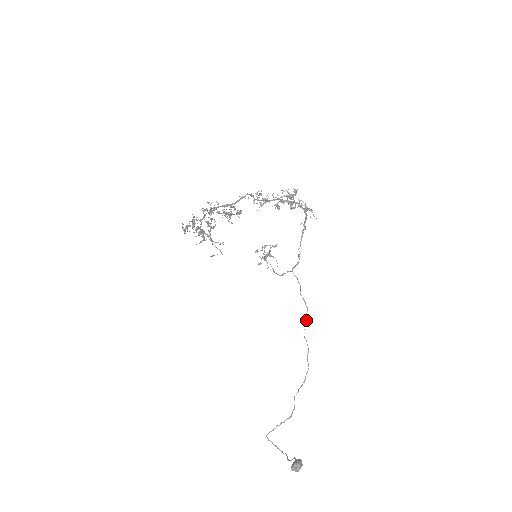
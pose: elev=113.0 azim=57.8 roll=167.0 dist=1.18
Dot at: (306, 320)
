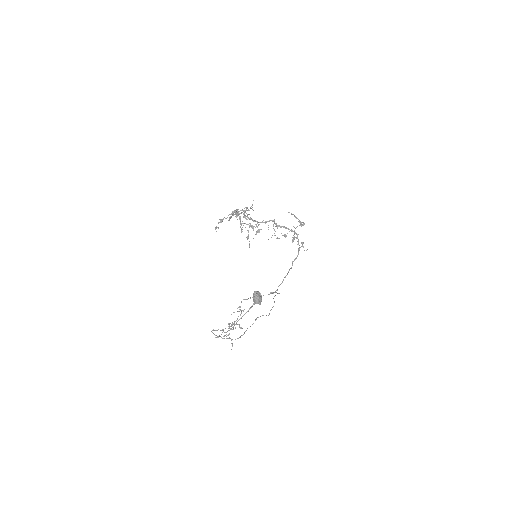
Dot at: occluded
